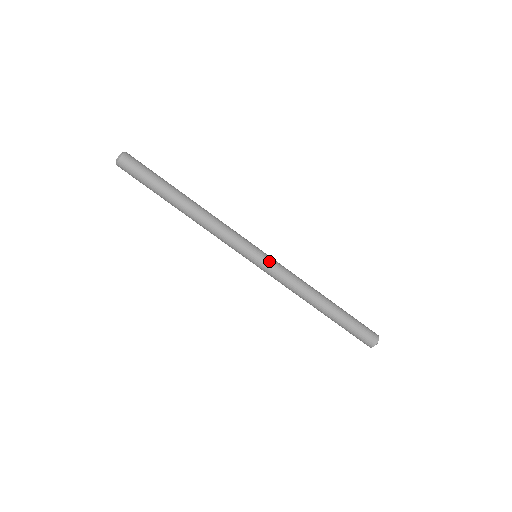
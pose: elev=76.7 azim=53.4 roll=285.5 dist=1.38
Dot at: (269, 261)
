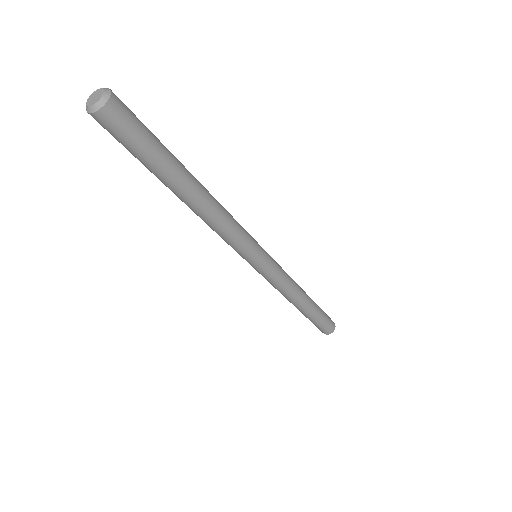
Dot at: (266, 272)
